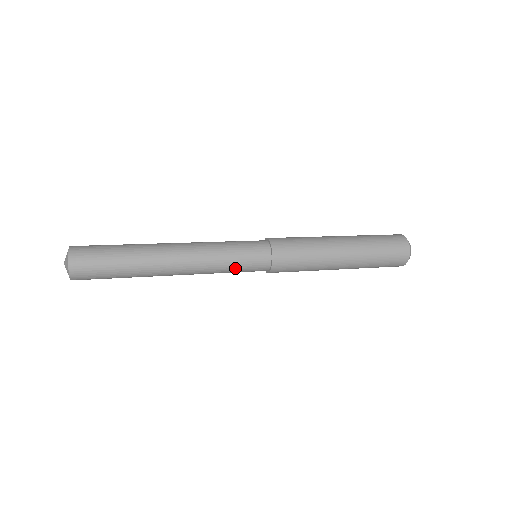
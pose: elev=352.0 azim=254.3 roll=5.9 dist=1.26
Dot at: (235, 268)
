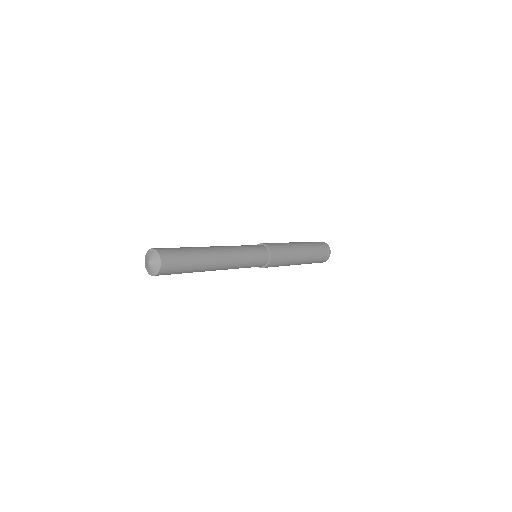
Dot at: occluded
